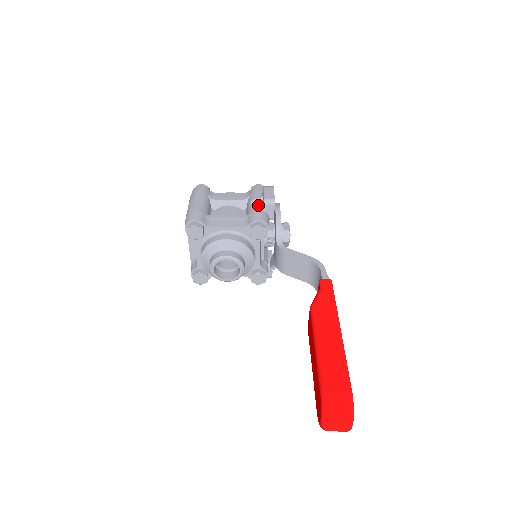
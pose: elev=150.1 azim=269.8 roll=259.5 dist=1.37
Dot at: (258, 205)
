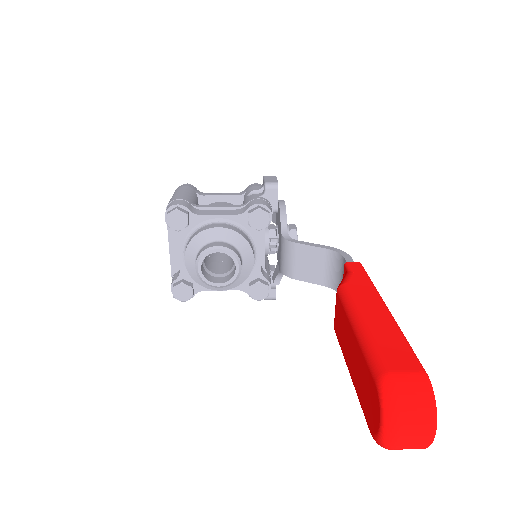
Dot at: occluded
